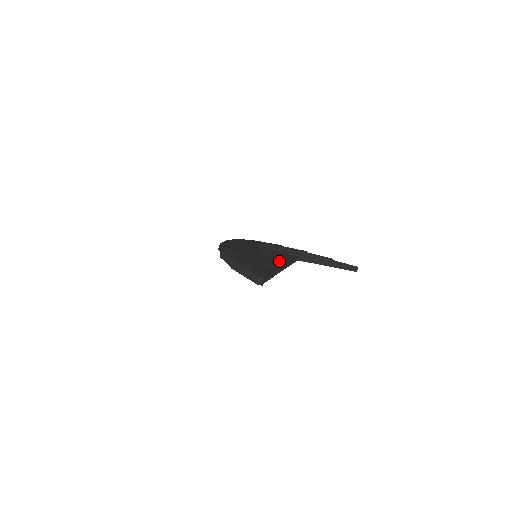
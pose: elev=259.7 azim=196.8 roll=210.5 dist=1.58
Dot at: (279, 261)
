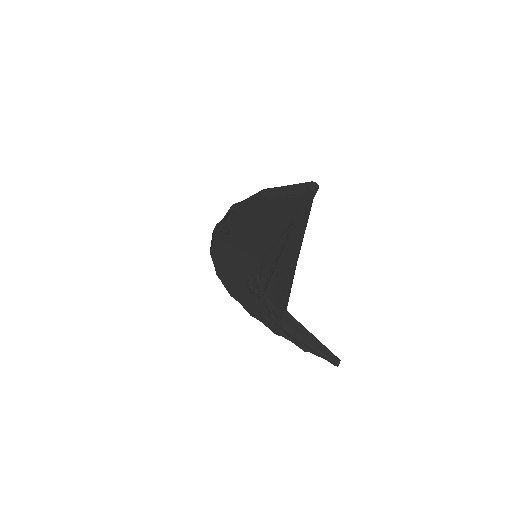
Dot at: occluded
